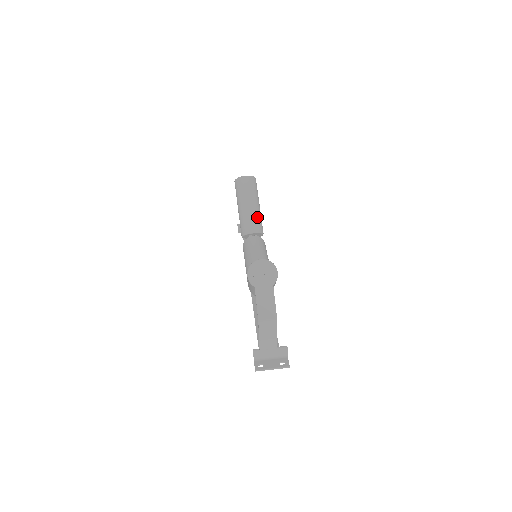
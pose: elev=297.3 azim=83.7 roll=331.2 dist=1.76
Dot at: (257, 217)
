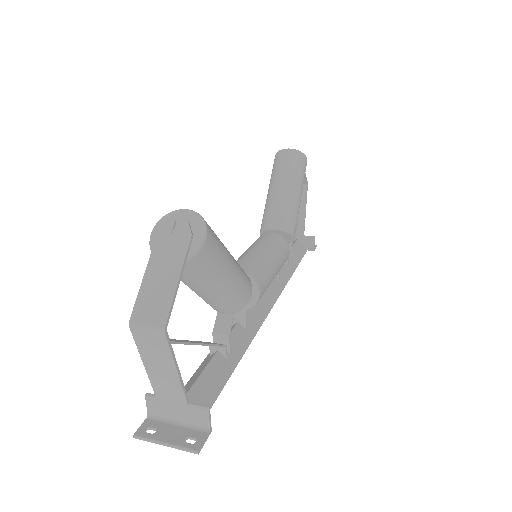
Dot at: (288, 208)
